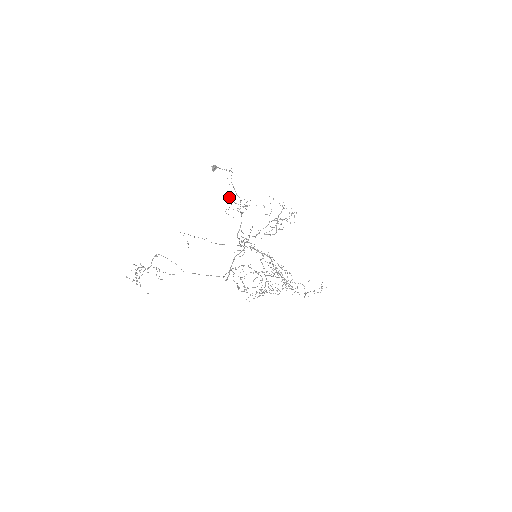
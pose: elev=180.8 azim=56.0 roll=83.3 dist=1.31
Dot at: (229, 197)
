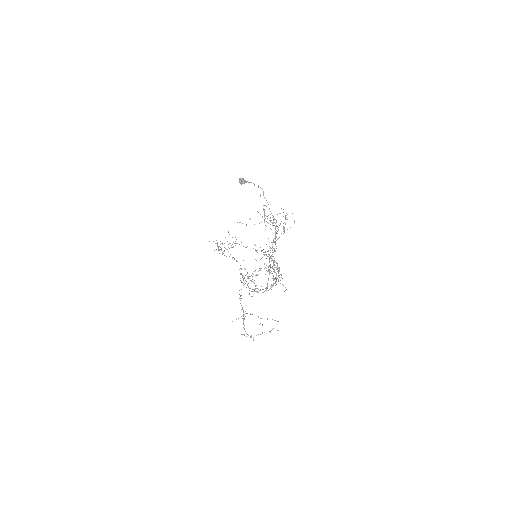
Dot at: occluded
